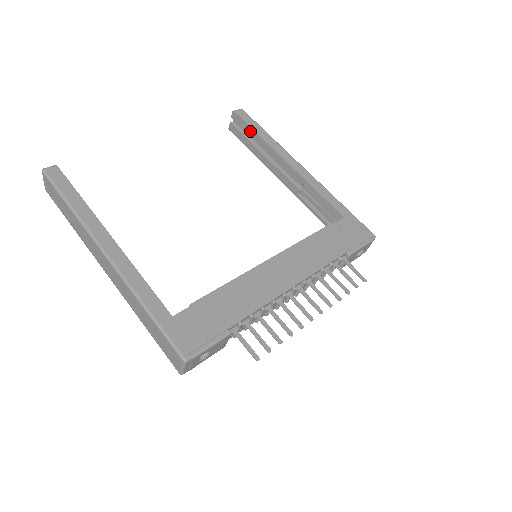
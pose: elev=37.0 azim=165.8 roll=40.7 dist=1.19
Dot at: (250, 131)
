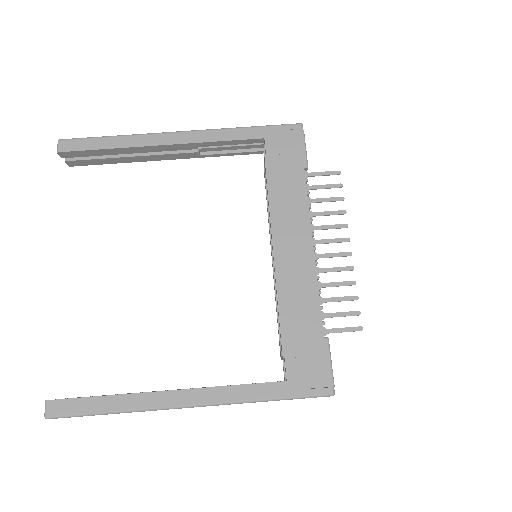
Dot at: (96, 153)
